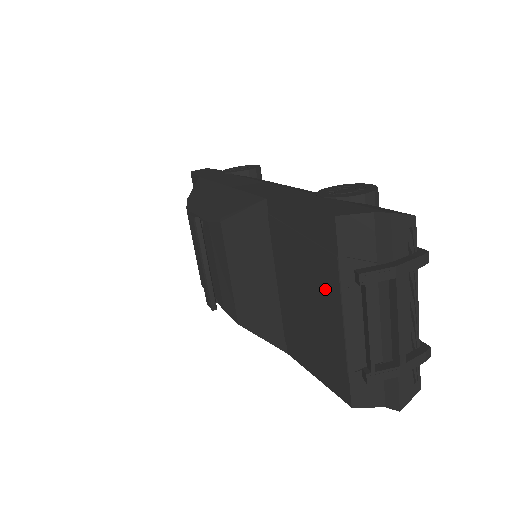
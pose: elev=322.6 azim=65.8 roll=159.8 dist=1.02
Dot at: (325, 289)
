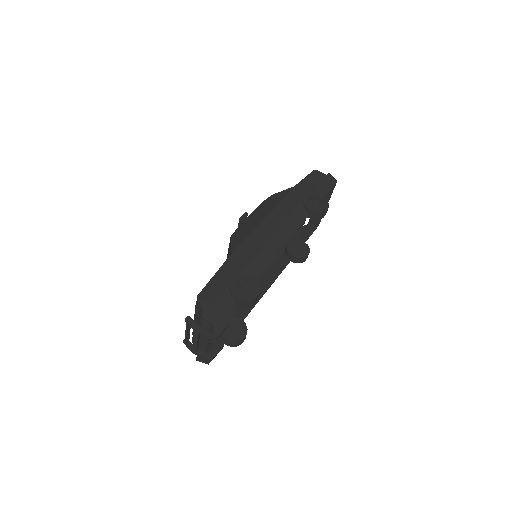
Dot at: occluded
